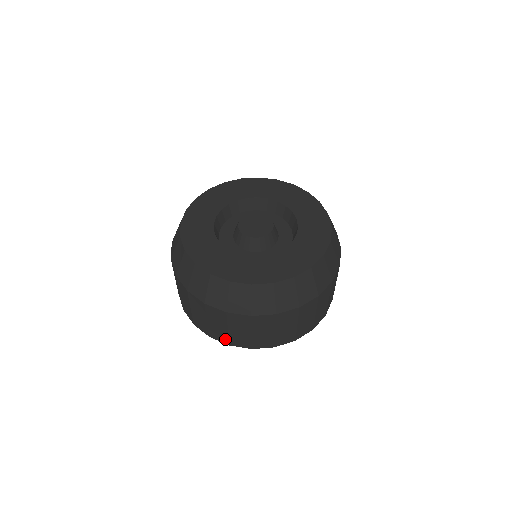
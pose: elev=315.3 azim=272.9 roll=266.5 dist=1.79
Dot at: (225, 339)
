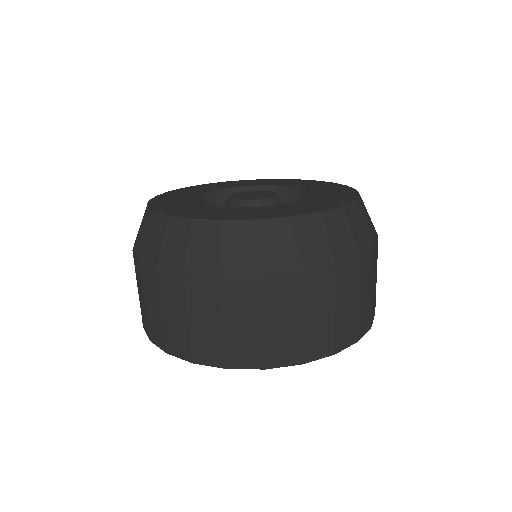
Dot at: (219, 355)
